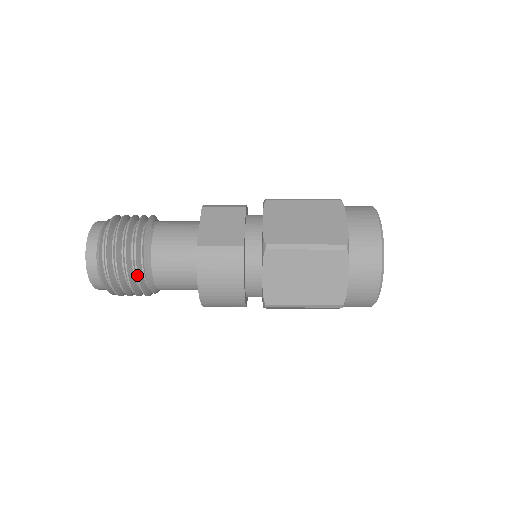
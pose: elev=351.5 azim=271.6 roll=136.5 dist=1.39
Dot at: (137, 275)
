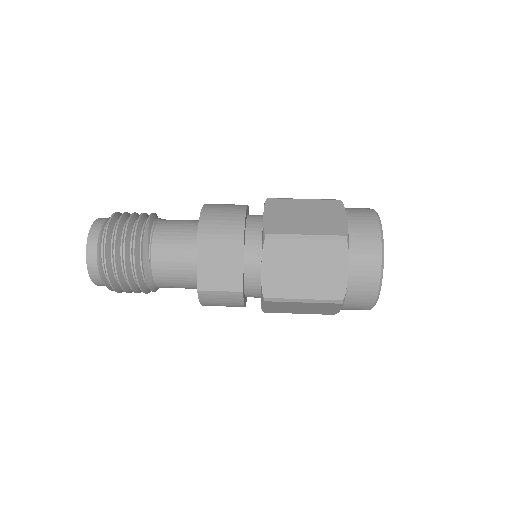
Dot at: occluded
